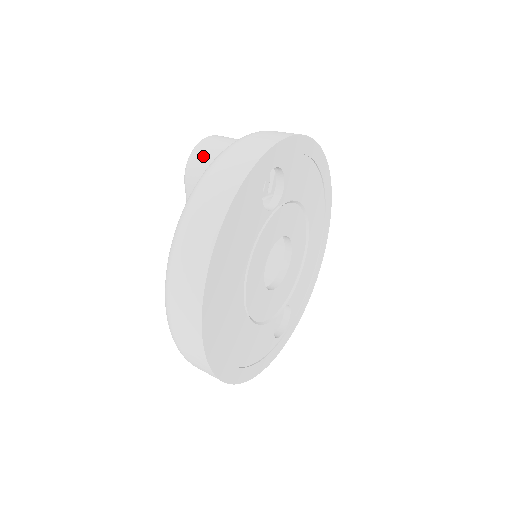
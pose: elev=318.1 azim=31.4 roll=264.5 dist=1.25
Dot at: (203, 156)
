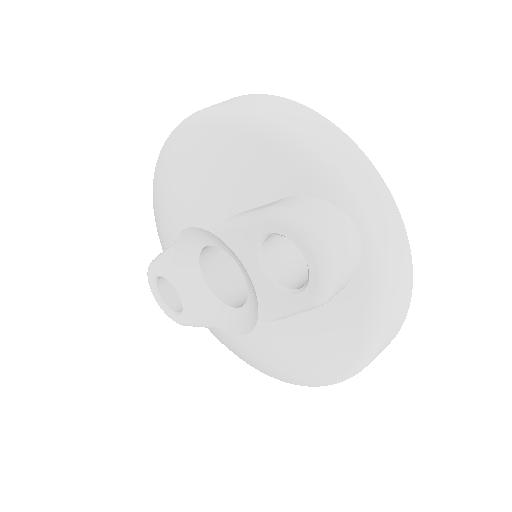
Dot at: (348, 271)
